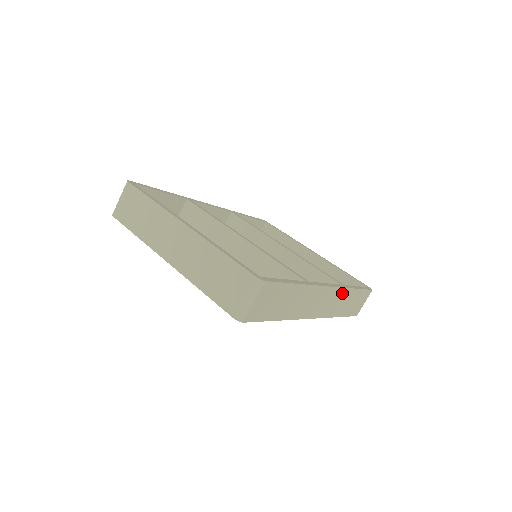
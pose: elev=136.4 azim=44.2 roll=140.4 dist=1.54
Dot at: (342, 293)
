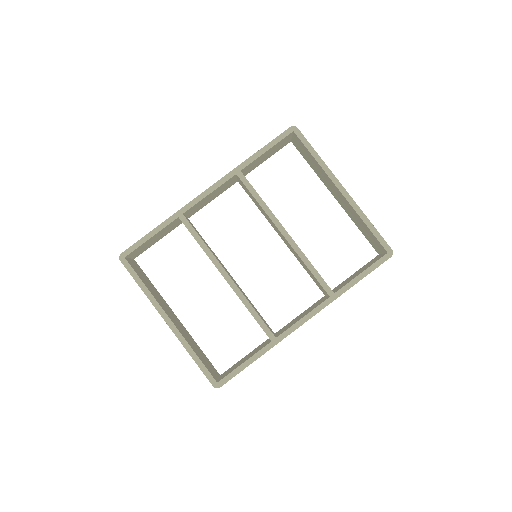
Dot at: occluded
